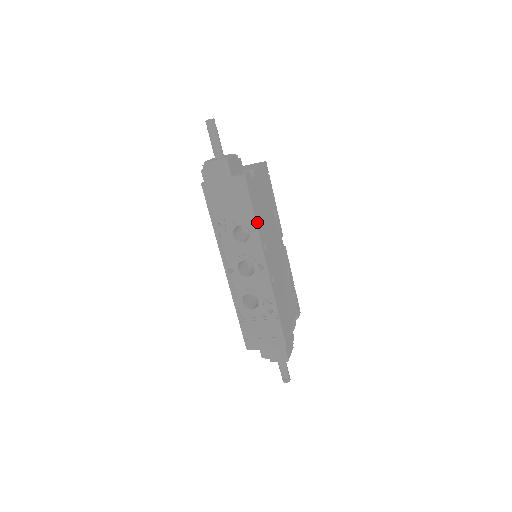
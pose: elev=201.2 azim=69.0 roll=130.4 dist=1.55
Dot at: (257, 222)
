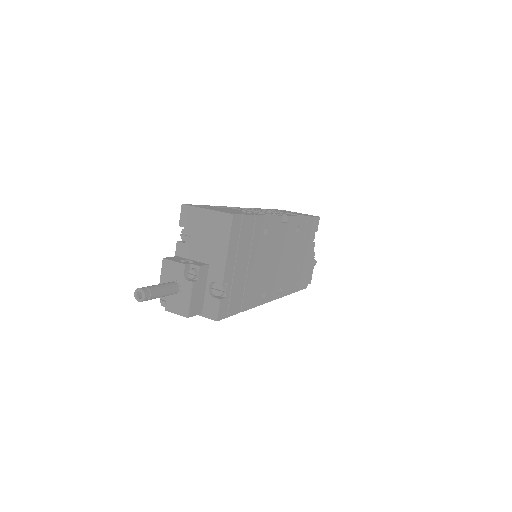
Dot at: (248, 306)
